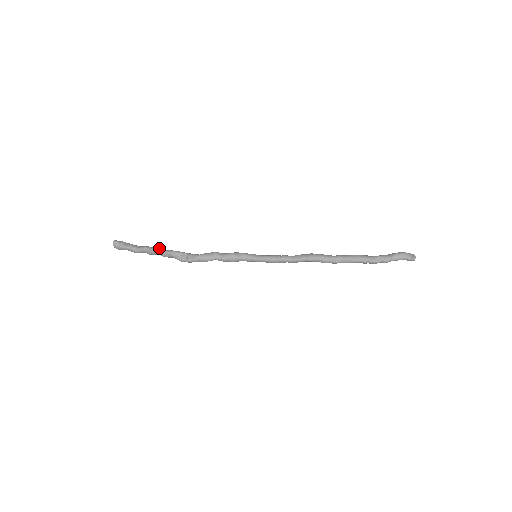
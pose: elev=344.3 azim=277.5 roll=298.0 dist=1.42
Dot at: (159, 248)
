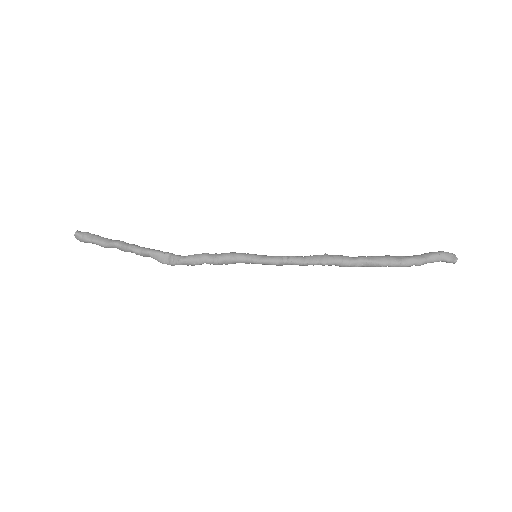
Dot at: (133, 245)
